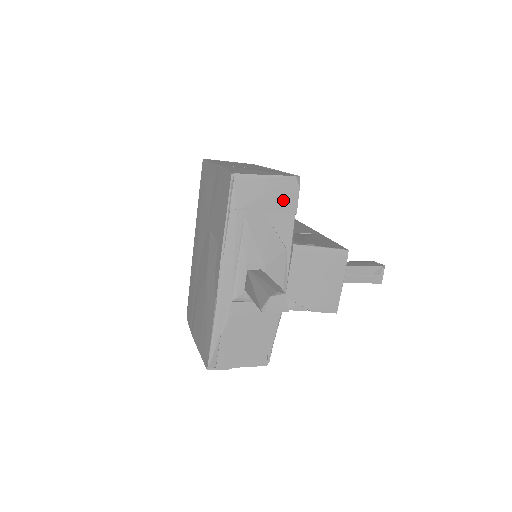
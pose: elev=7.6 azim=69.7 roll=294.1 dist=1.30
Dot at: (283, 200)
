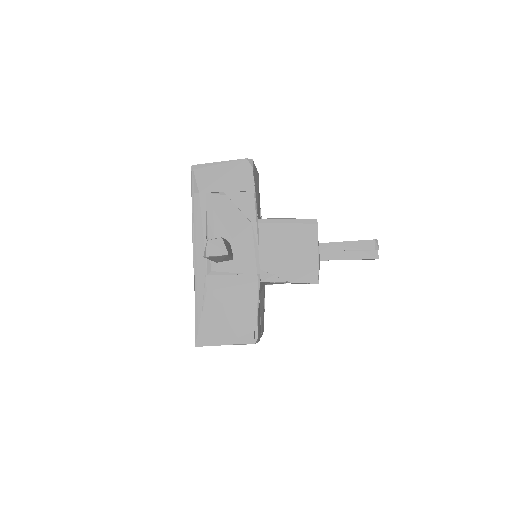
Dot at: (239, 180)
